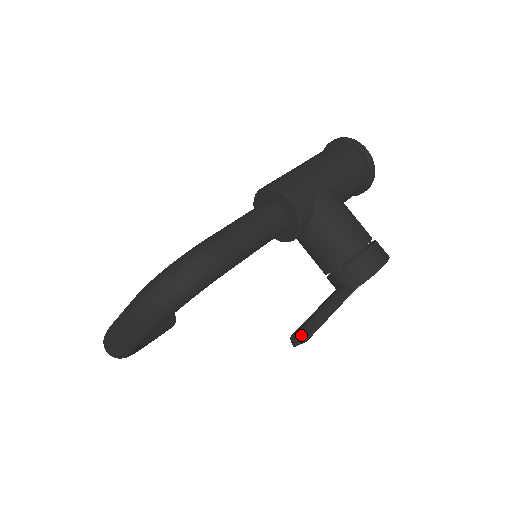
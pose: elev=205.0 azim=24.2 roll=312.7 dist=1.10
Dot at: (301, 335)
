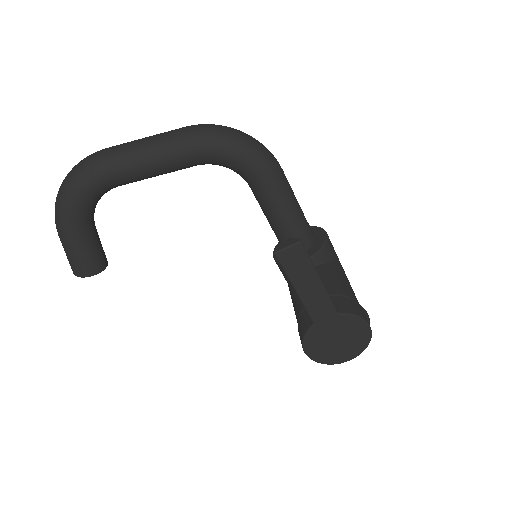
Dot at: (298, 238)
